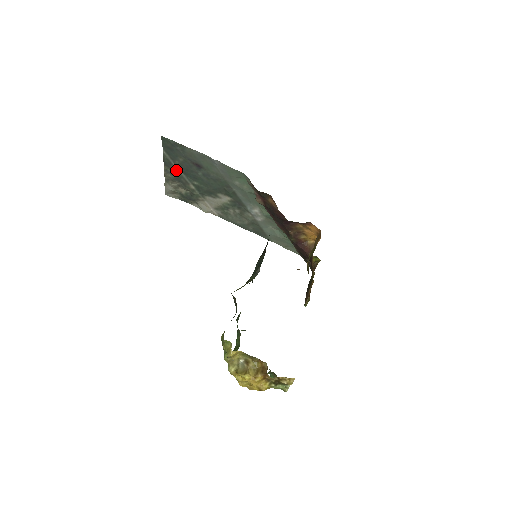
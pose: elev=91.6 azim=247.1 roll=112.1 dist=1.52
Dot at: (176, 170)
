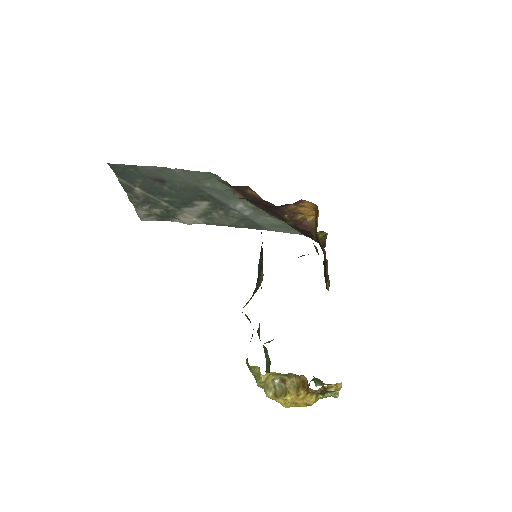
Dot at: (140, 193)
